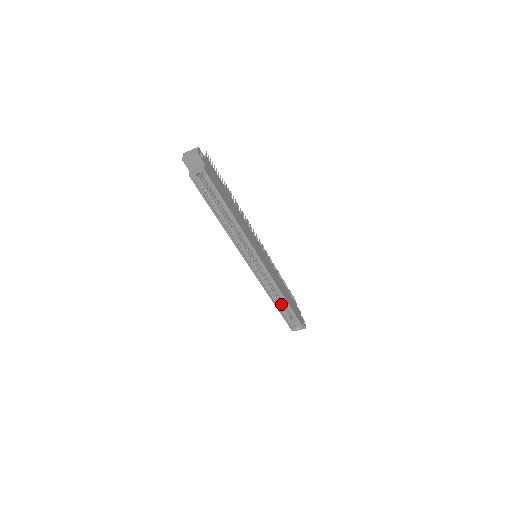
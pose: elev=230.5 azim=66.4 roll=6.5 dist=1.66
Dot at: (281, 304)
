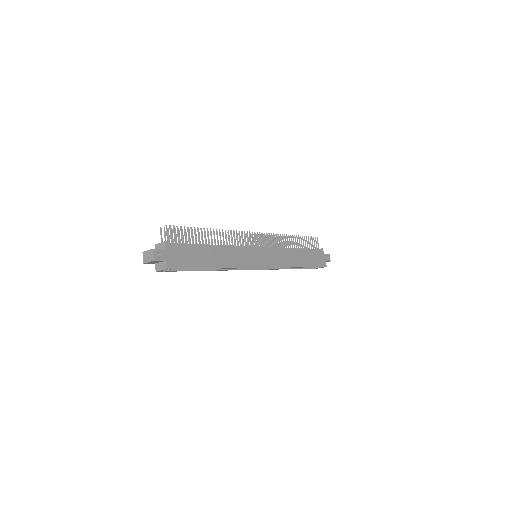
Dot at: occluded
